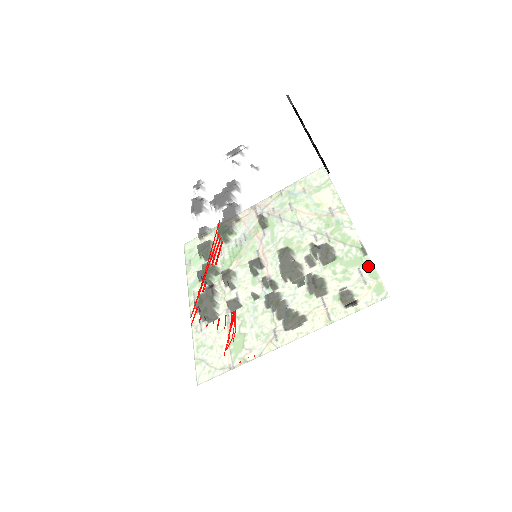
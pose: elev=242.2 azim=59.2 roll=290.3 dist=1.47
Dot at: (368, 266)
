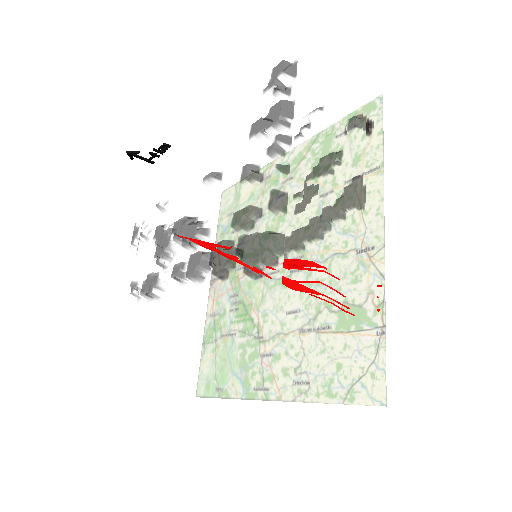
Dot at: (335, 102)
